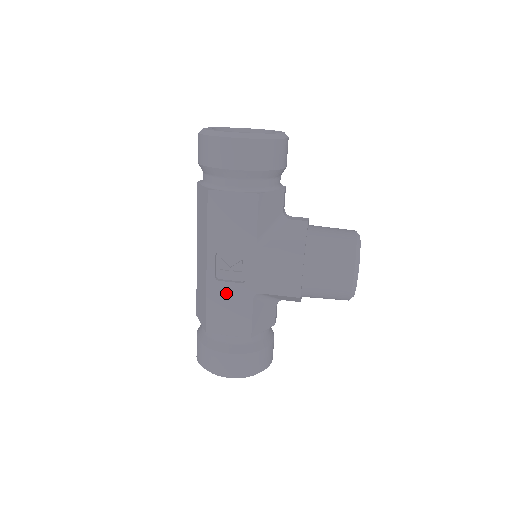
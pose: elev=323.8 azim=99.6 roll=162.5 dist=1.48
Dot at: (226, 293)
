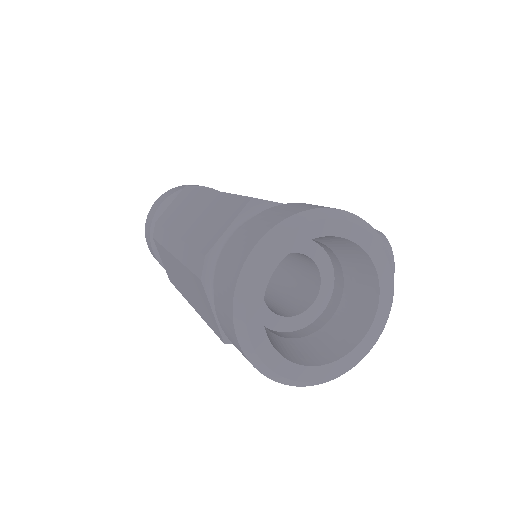
Dot at: occluded
